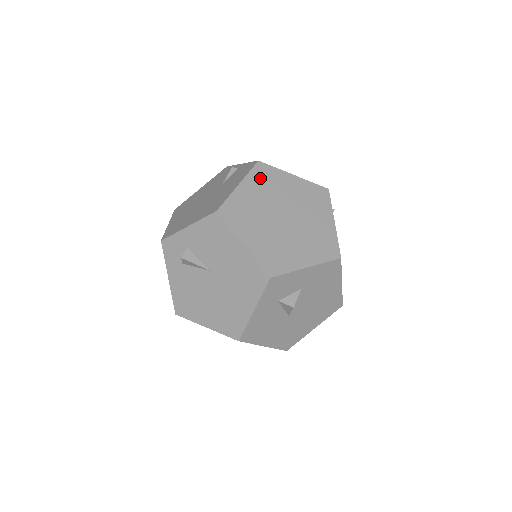
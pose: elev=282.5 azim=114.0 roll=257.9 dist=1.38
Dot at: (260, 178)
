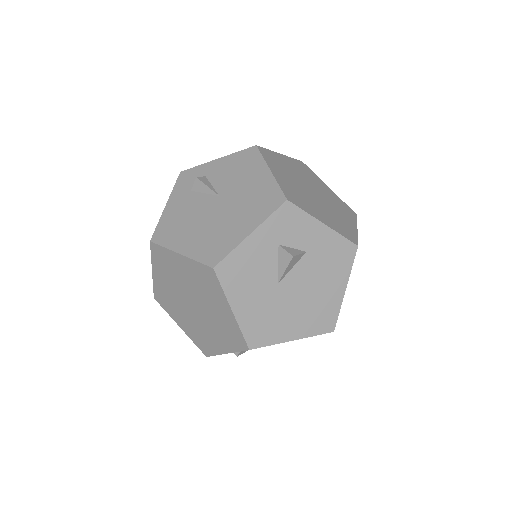
Dot at: (300, 166)
